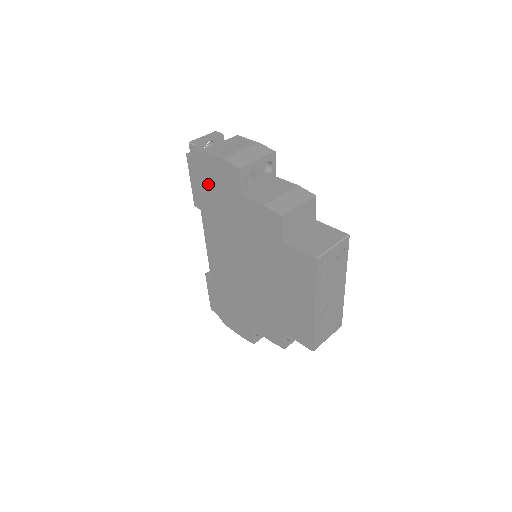
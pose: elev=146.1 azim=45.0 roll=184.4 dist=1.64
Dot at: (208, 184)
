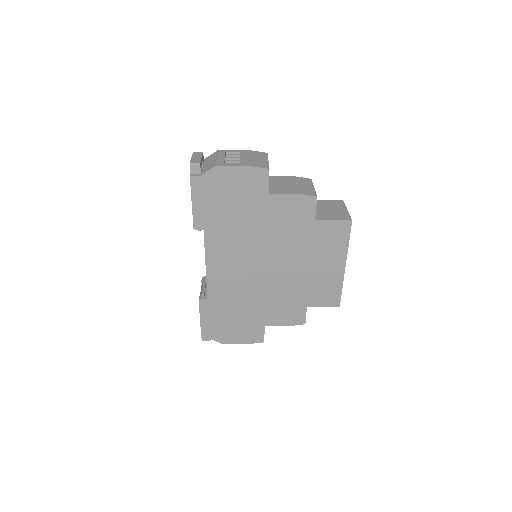
Dot at: (221, 198)
